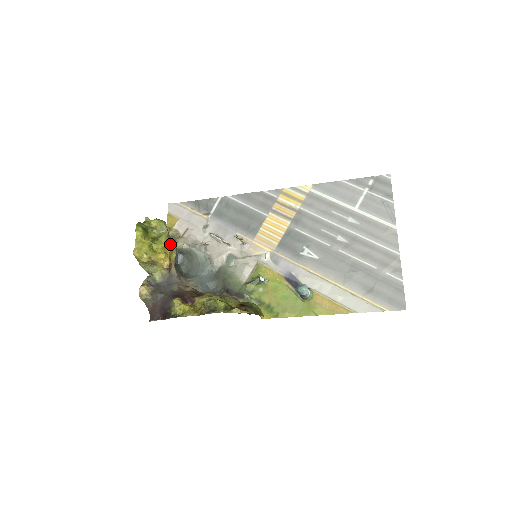
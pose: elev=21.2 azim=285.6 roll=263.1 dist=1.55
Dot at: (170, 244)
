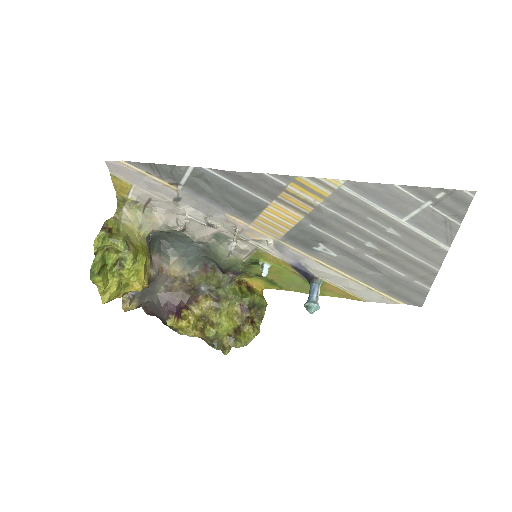
Dot at: (140, 262)
